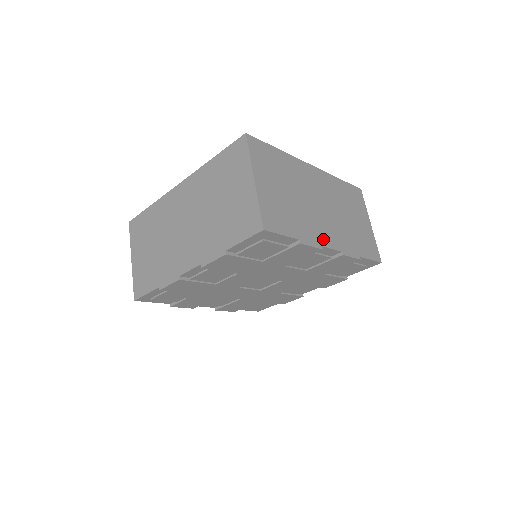
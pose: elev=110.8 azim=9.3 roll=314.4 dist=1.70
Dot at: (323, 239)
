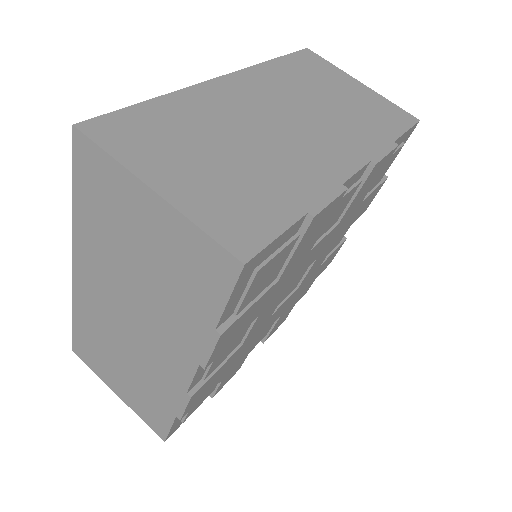
Dot at: (333, 171)
